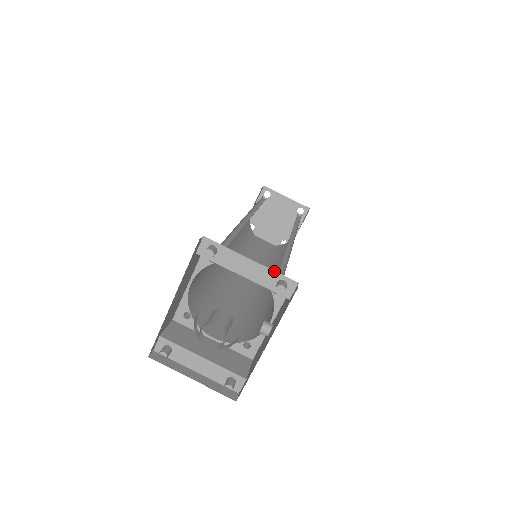
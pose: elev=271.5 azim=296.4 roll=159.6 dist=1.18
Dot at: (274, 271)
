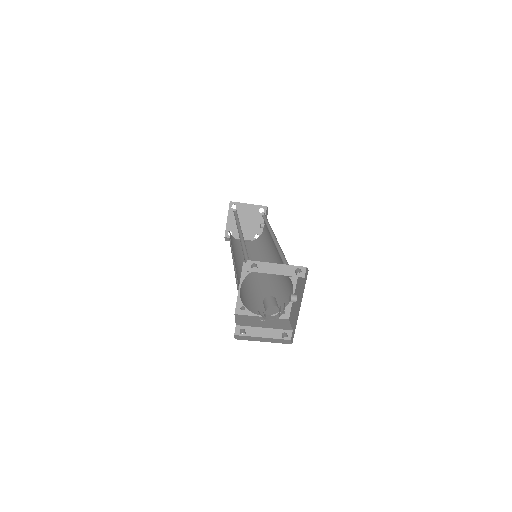
Dot at: (292, 265)
